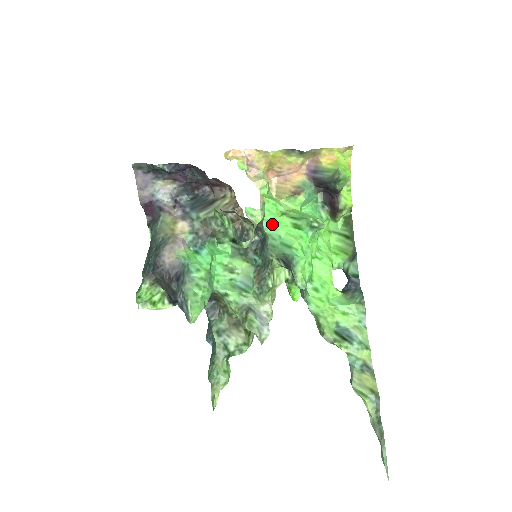
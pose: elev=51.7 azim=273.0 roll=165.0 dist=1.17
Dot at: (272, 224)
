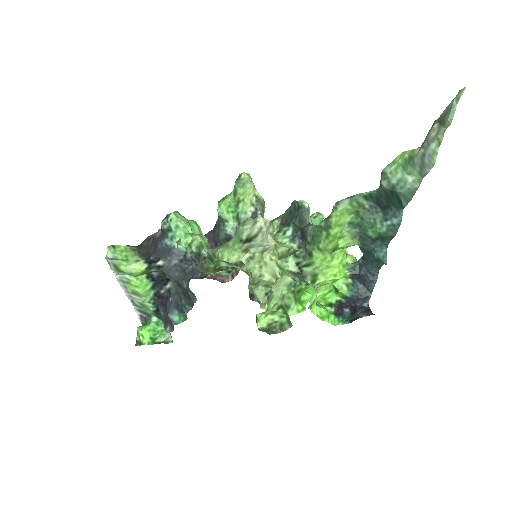
Dot at: occluded
